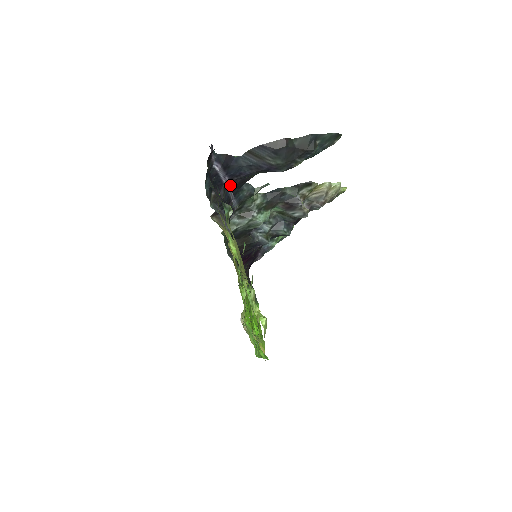
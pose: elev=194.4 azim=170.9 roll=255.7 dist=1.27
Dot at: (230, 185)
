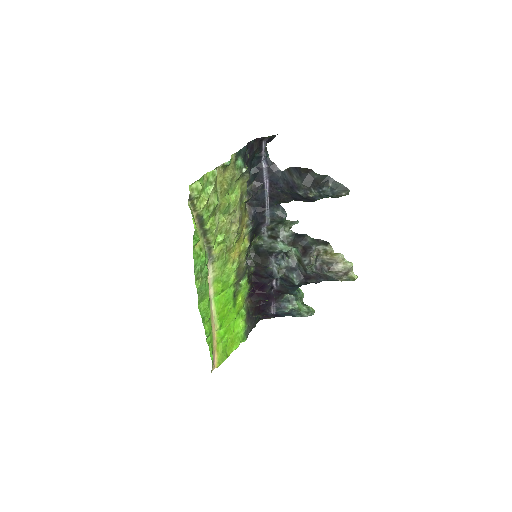
Dot at: (269, 191)
